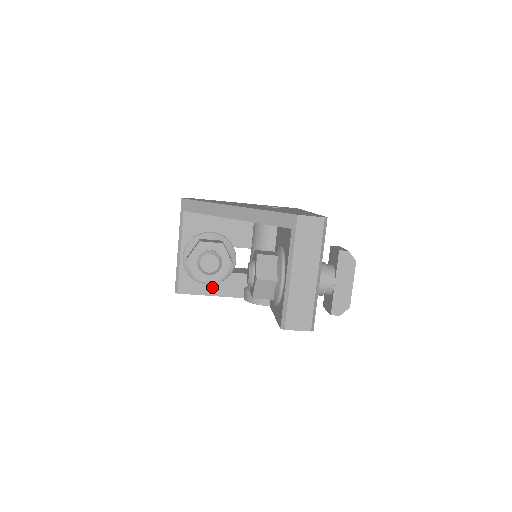
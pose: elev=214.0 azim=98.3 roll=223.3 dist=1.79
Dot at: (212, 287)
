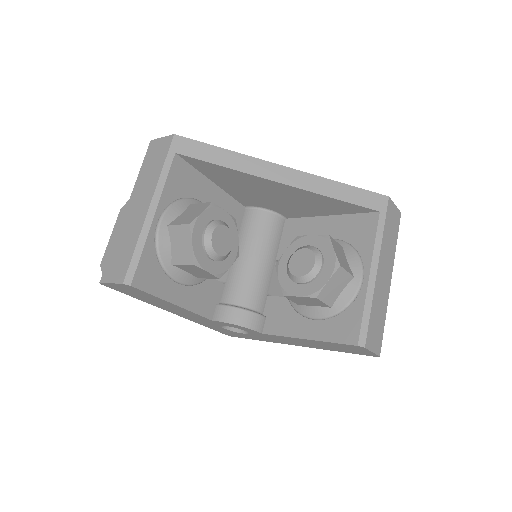
Dot at: (180, 290)
